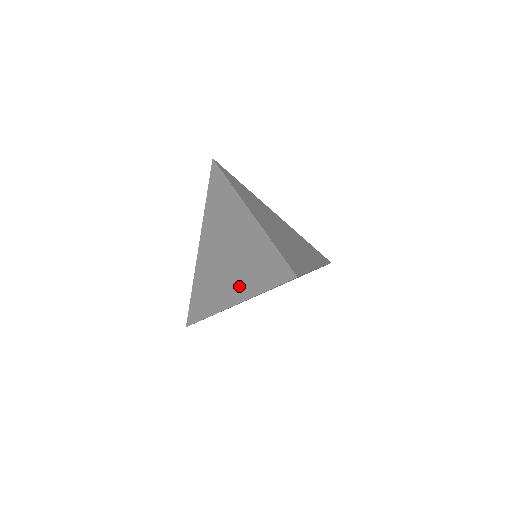
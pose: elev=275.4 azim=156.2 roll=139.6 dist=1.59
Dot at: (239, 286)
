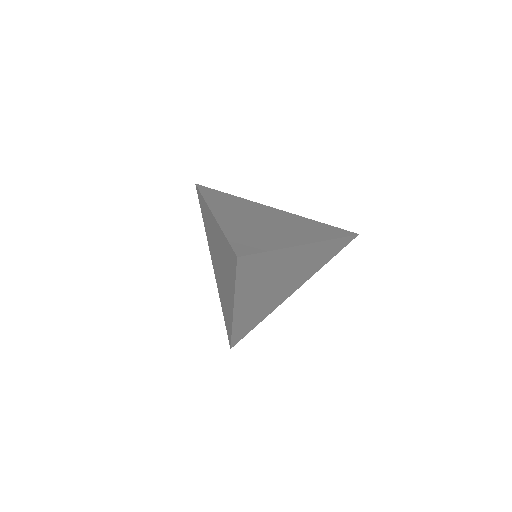
Dot at: (229, 290)
